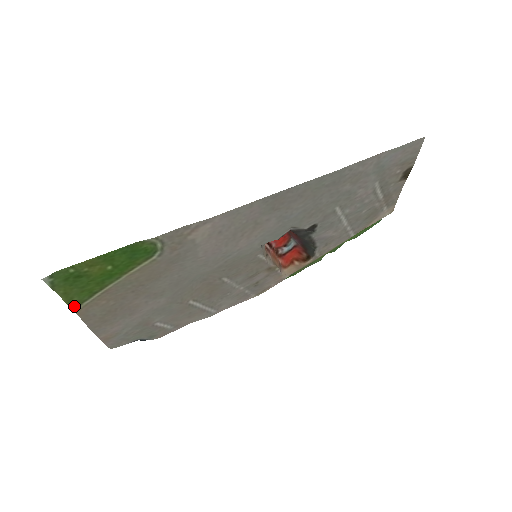
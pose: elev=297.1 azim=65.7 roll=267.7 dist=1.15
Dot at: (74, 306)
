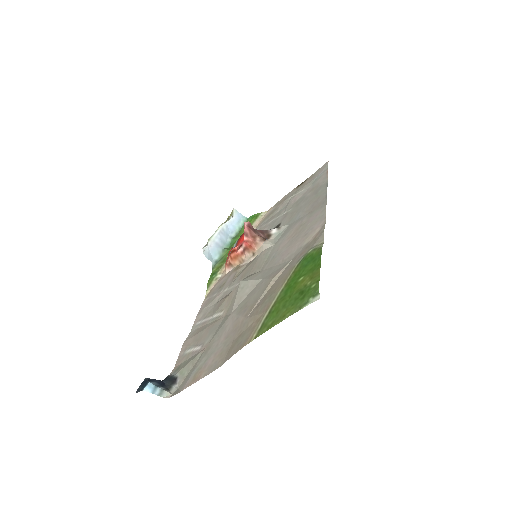
Dot at: (259, 334)
